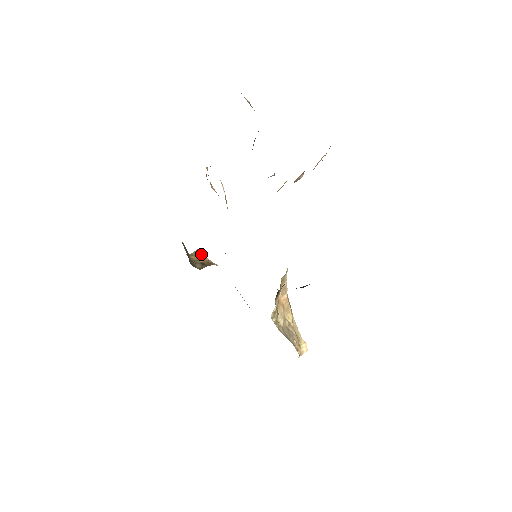
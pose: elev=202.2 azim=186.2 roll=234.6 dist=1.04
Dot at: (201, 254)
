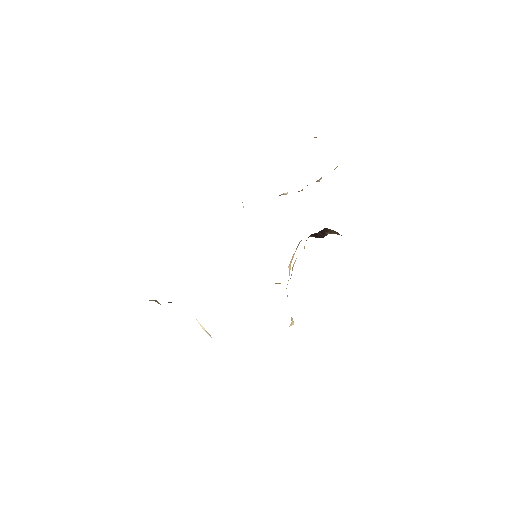
Dot at: (157, 302)
